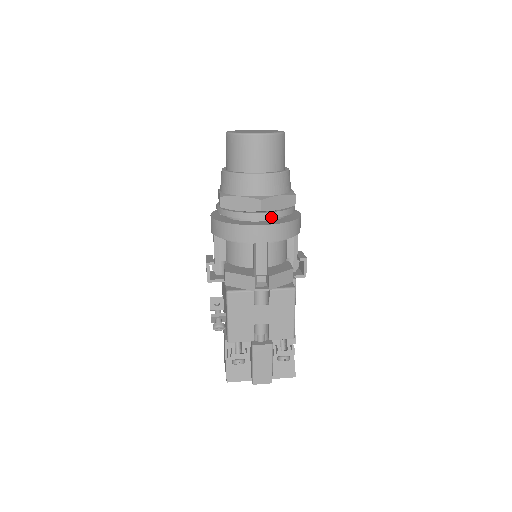
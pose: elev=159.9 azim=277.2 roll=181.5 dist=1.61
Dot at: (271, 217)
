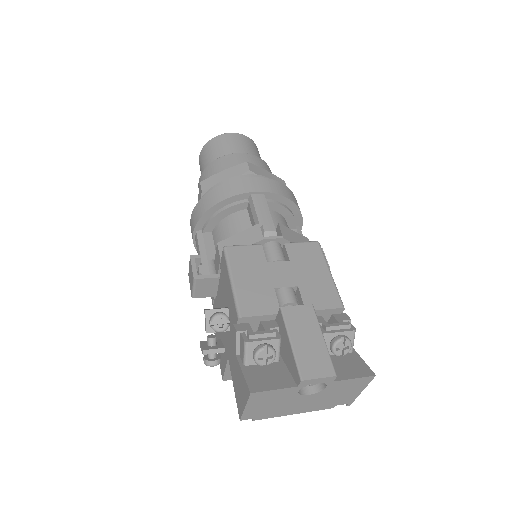
Dot at: occluded
